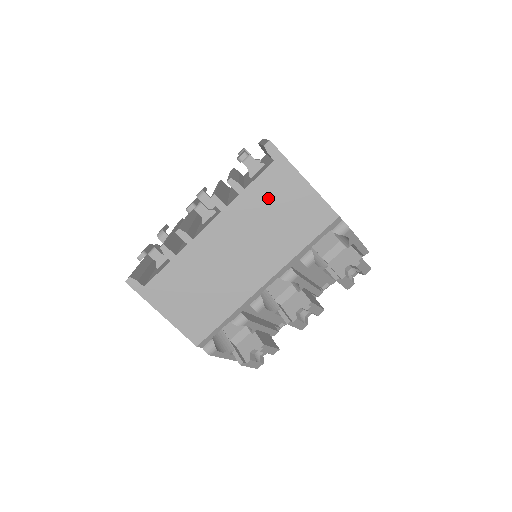
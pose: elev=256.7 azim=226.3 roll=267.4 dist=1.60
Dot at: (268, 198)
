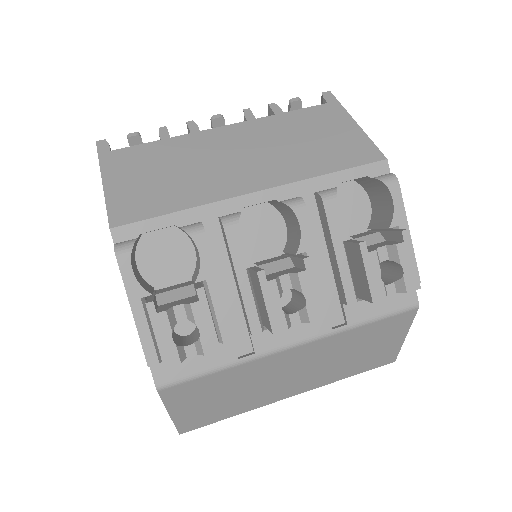
Dot at: (306, 124)
